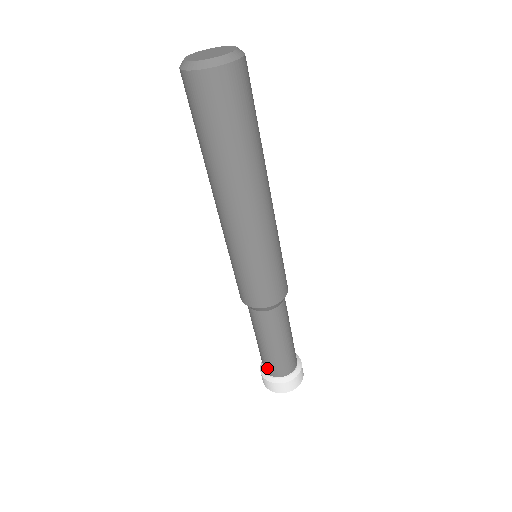
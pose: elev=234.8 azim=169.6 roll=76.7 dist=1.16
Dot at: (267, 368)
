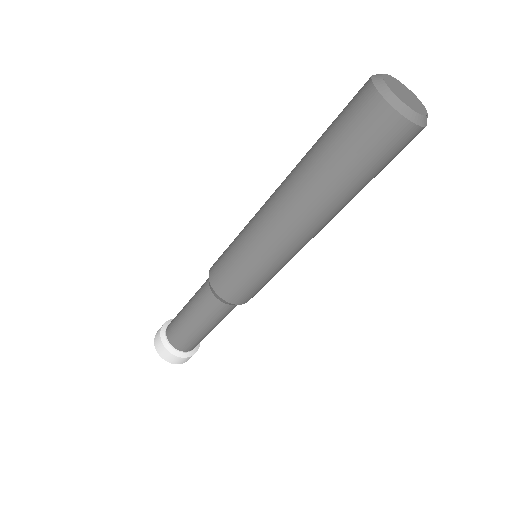
Dot at: (176, 341)
